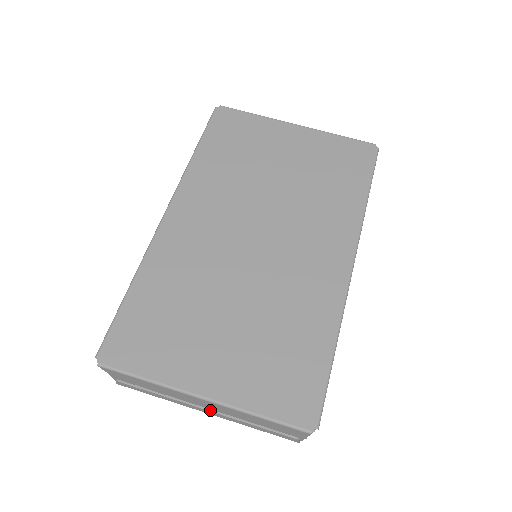
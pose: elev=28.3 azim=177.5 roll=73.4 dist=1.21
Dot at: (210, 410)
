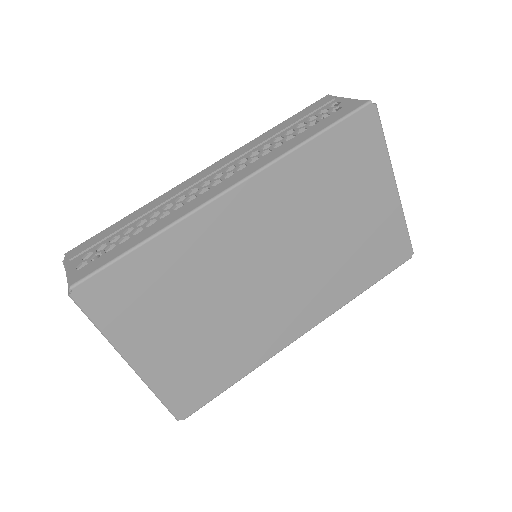
Dot at: occluded
